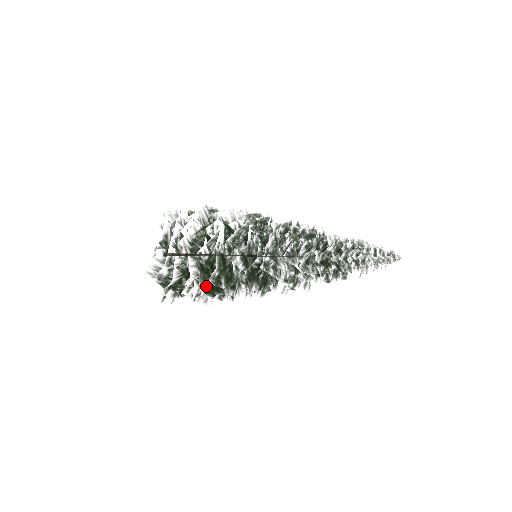
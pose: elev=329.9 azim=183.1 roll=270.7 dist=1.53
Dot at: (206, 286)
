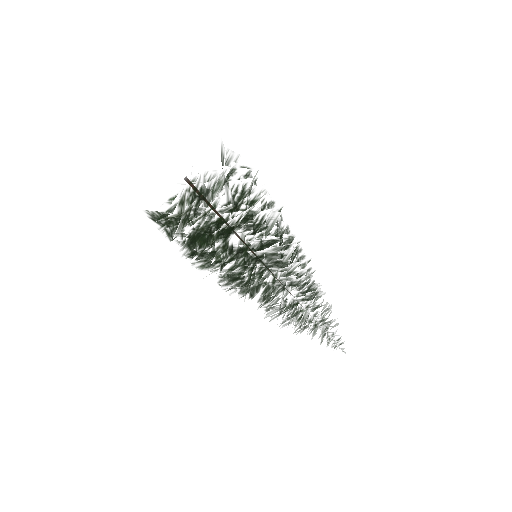
Dot at: occluded
